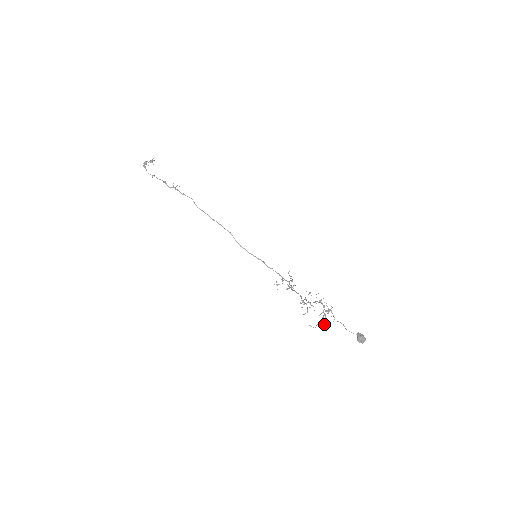
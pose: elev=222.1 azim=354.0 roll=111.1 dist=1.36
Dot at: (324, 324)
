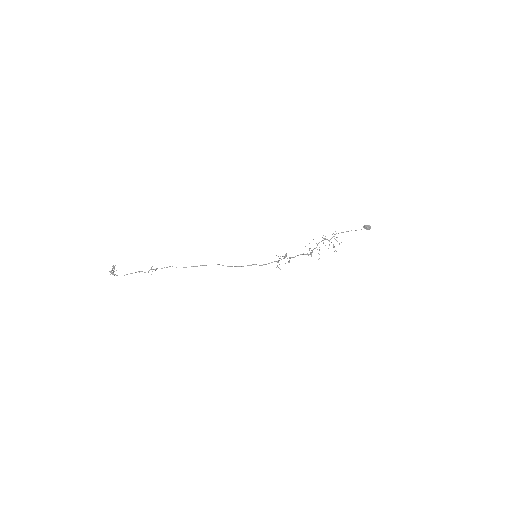
Dot at: occluded
